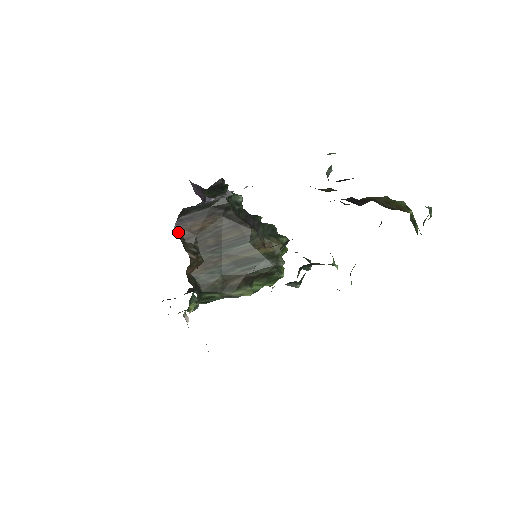
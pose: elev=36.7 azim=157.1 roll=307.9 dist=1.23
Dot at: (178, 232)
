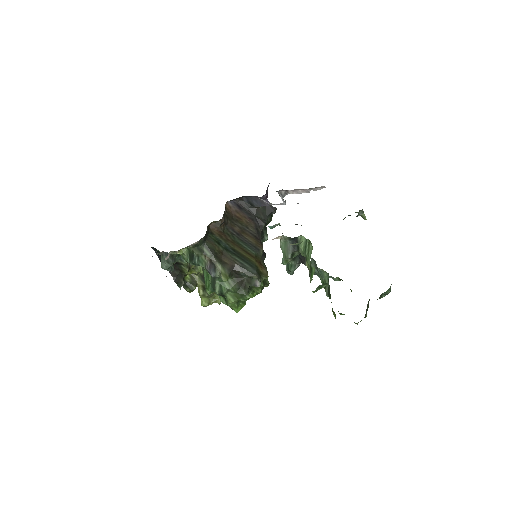
Dot at: (227, 205)
